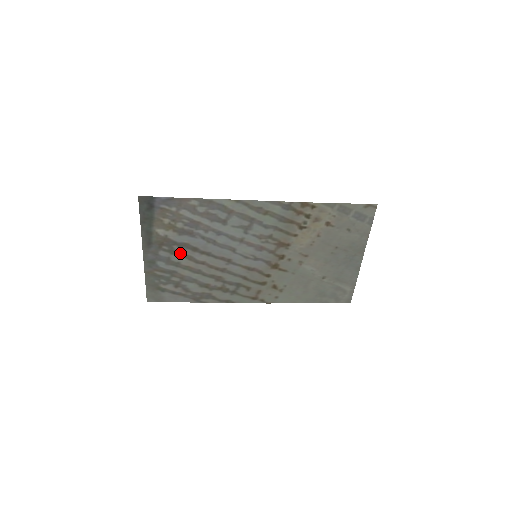
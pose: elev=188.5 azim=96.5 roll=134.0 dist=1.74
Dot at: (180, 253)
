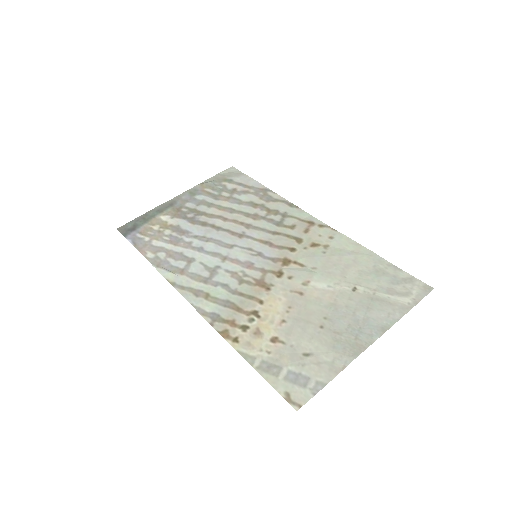
Dot at: (199, 213)
